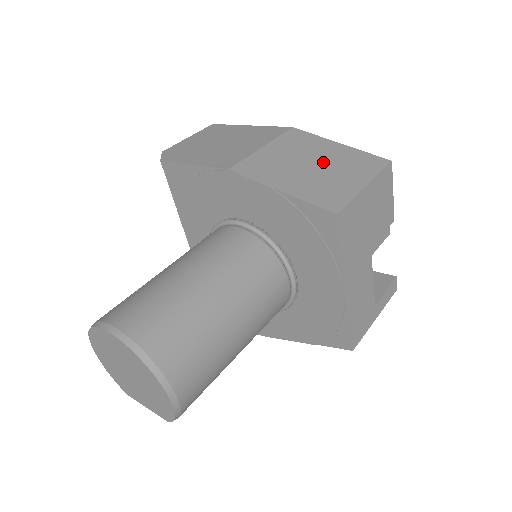
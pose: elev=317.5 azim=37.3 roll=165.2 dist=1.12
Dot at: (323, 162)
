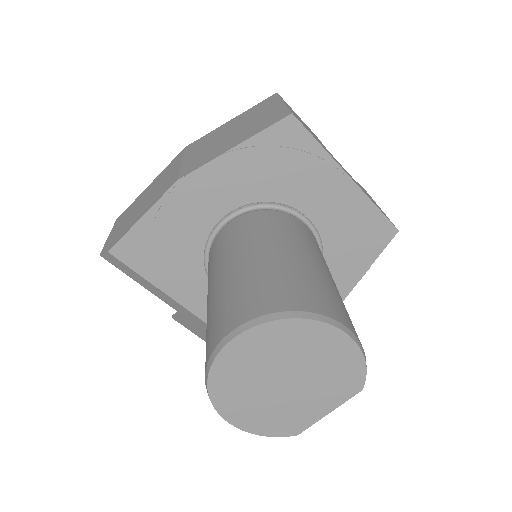
Dot at: (236, 126)
